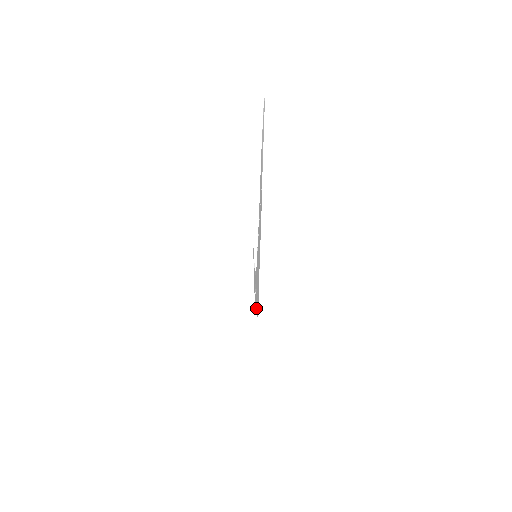
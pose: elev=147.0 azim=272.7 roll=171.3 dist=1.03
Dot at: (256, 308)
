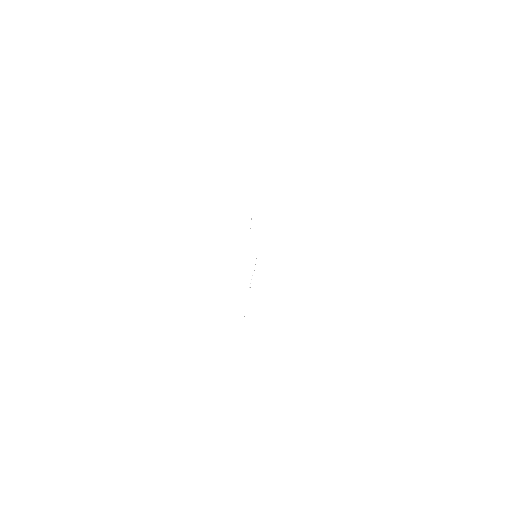
Dot at: occluded
